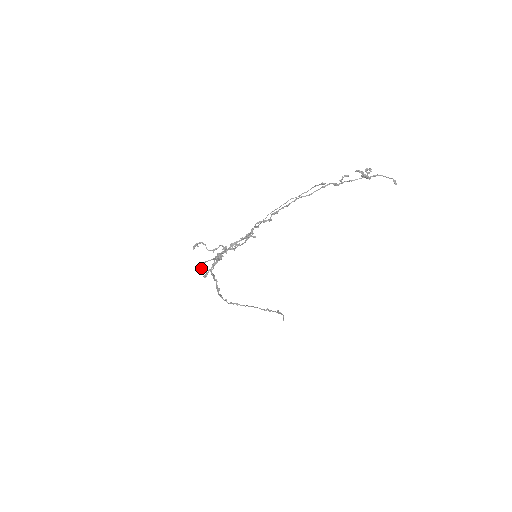
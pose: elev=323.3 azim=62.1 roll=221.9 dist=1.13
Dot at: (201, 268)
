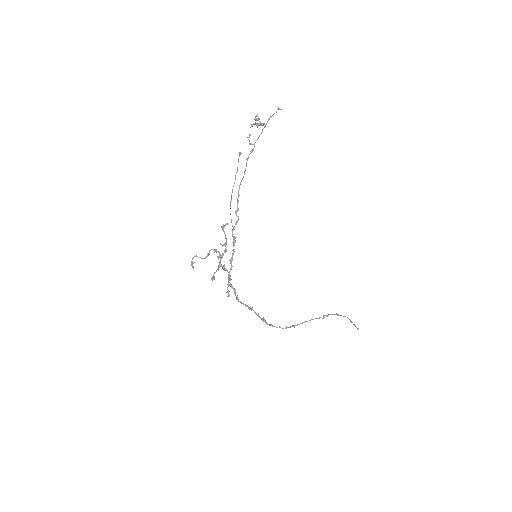
Dot at: (212, 280)
